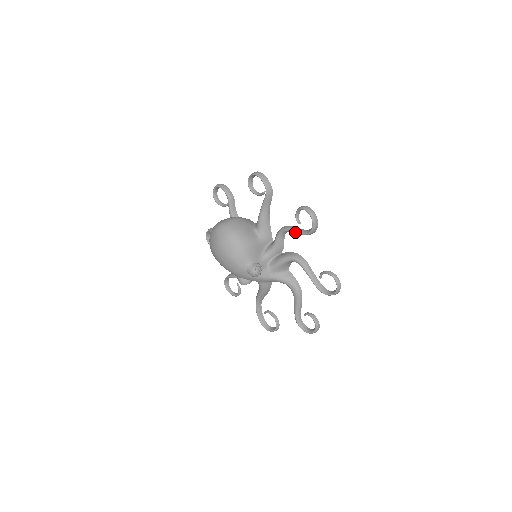
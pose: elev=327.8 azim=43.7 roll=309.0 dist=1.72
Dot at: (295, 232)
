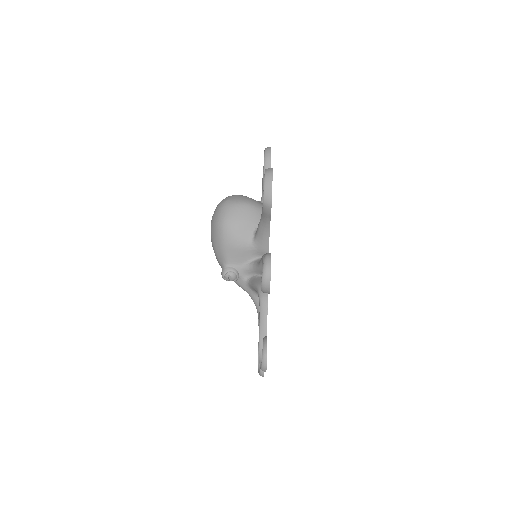
Dot at: occluded
